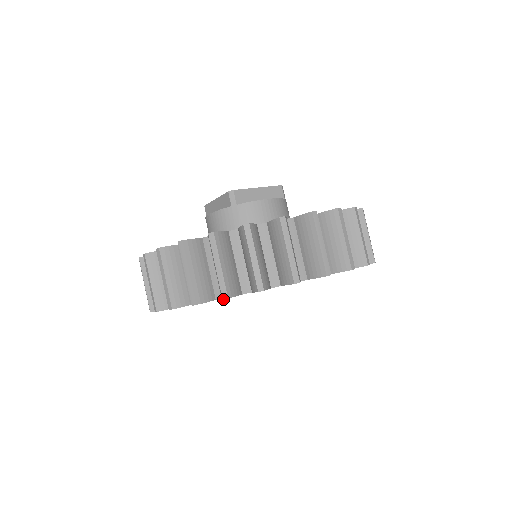
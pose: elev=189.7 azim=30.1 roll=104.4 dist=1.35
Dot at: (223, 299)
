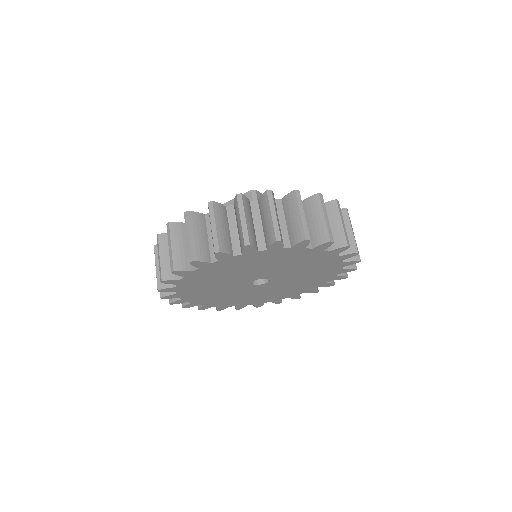
Dot at: (277, 241)
